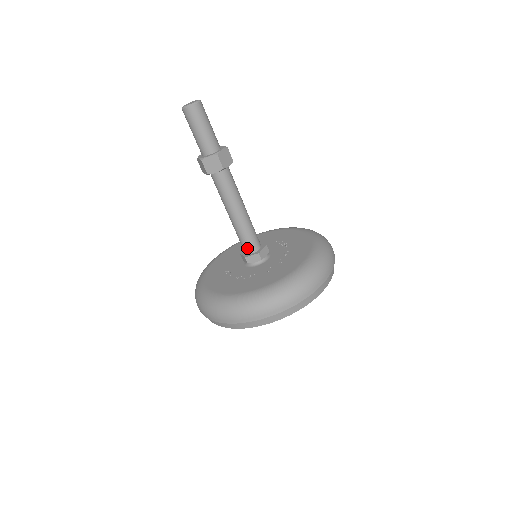
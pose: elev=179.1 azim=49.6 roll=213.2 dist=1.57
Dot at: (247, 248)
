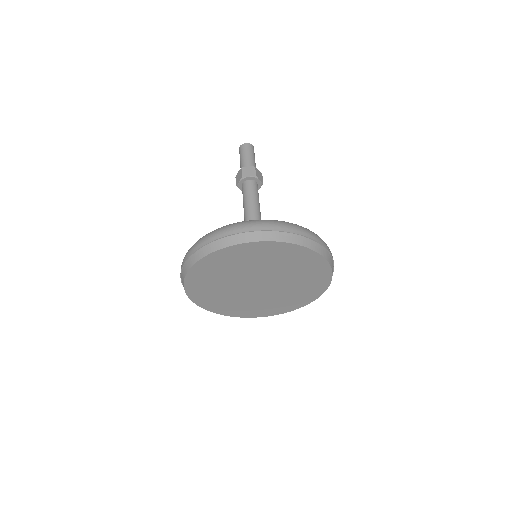
Dot at: occluded
